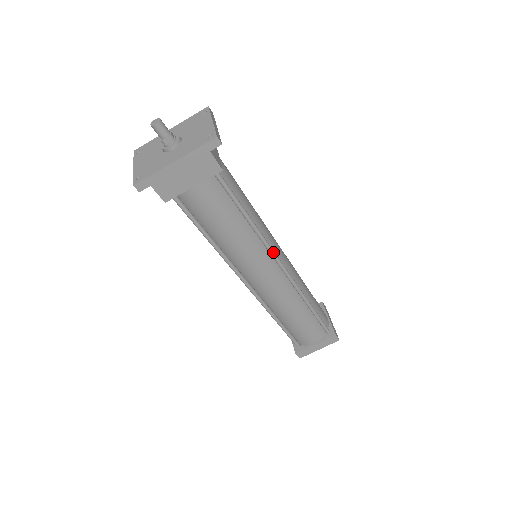
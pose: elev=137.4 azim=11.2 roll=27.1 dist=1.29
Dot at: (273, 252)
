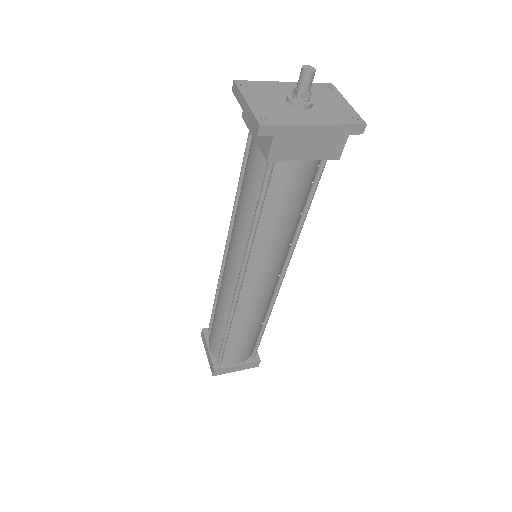
Dot at: occluded
